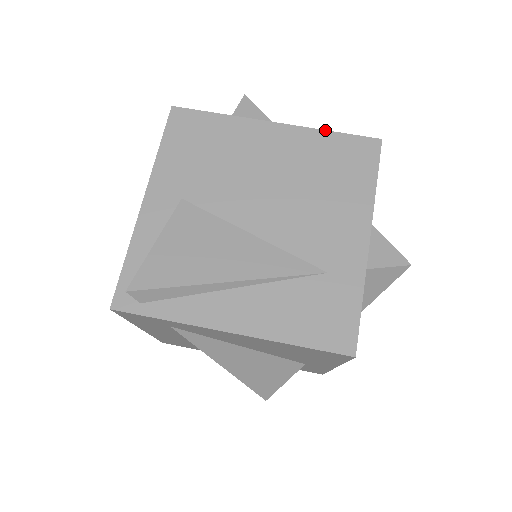
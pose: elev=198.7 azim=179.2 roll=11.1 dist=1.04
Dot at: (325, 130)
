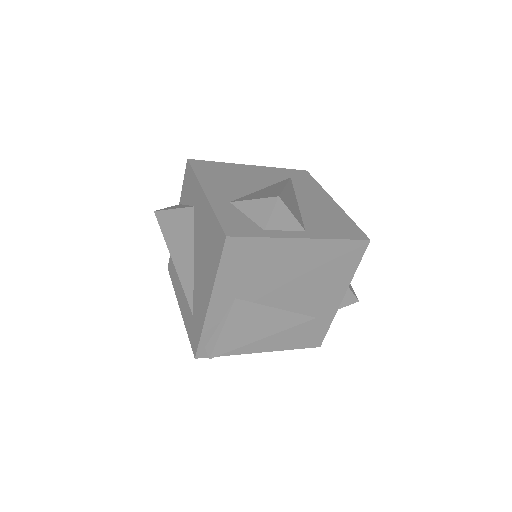
Dot at: (337, 239)
